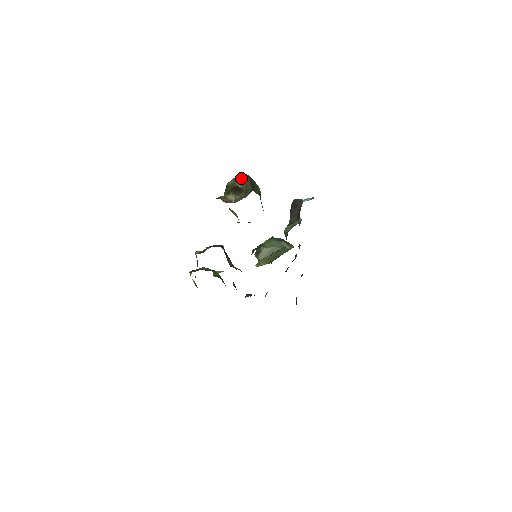
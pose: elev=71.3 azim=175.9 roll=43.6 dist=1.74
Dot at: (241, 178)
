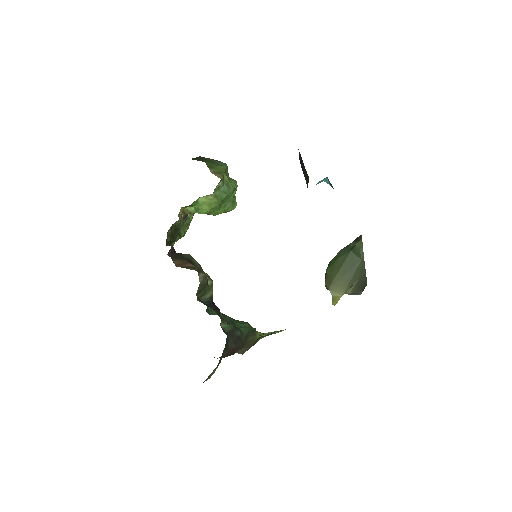
Dot at: occluded
